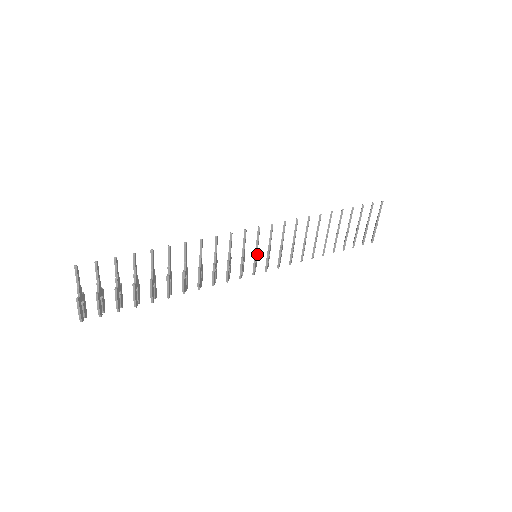
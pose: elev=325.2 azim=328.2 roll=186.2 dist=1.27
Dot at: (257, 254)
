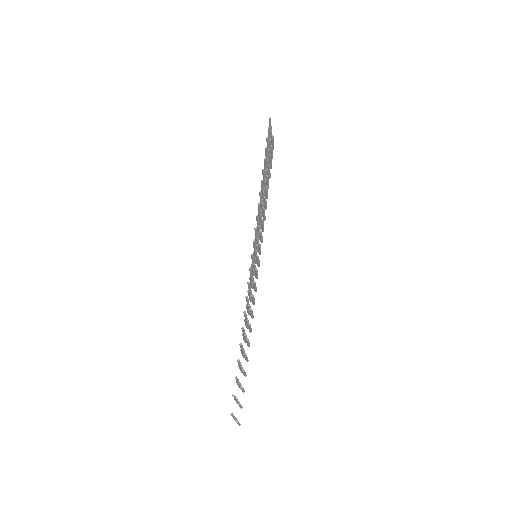
Dot at: (255, 254)
